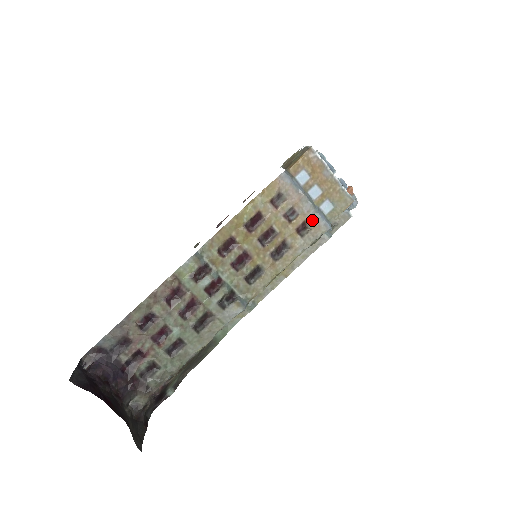
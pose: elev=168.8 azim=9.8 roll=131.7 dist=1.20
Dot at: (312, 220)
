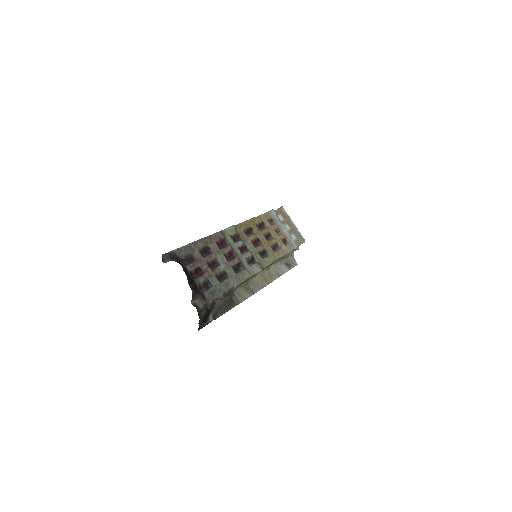
Dot at: (288, 239)
